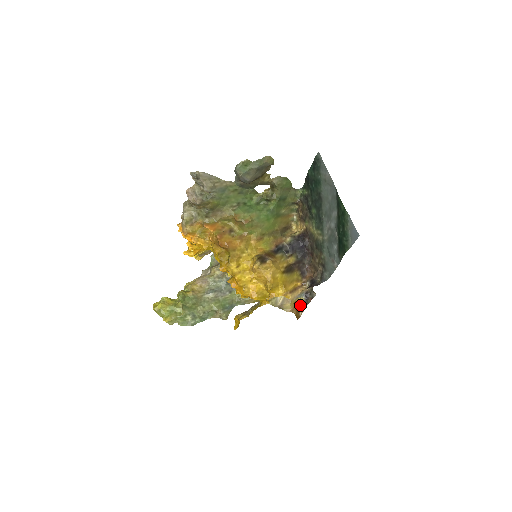
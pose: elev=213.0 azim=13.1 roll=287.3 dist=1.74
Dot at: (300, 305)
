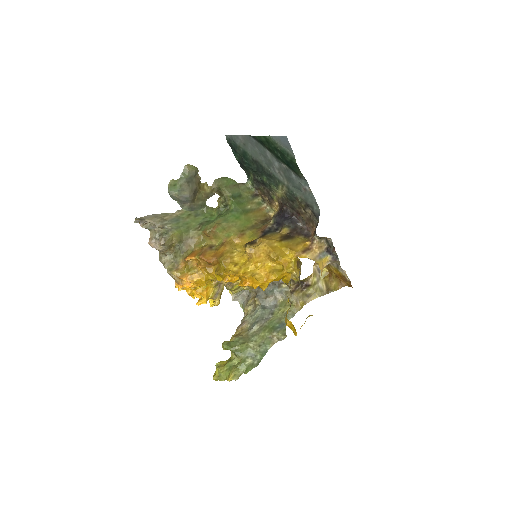
Dot at: (339, 271)
